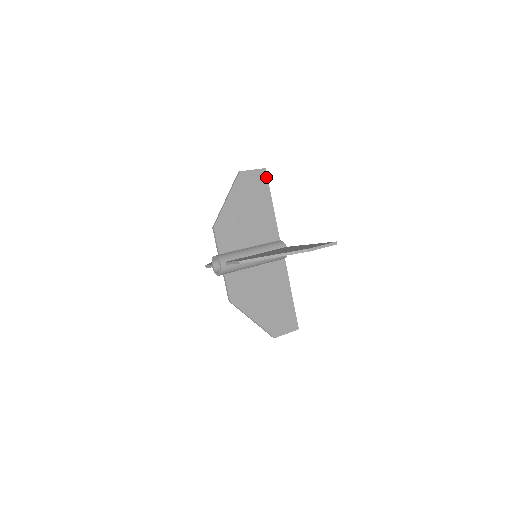
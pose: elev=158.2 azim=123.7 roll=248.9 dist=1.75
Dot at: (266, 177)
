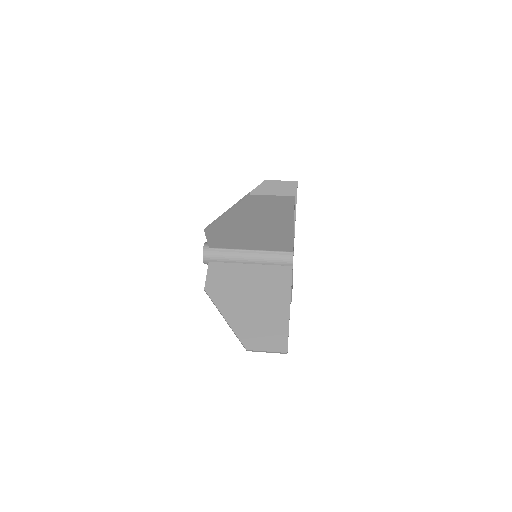
Dot at: (296, 189)
